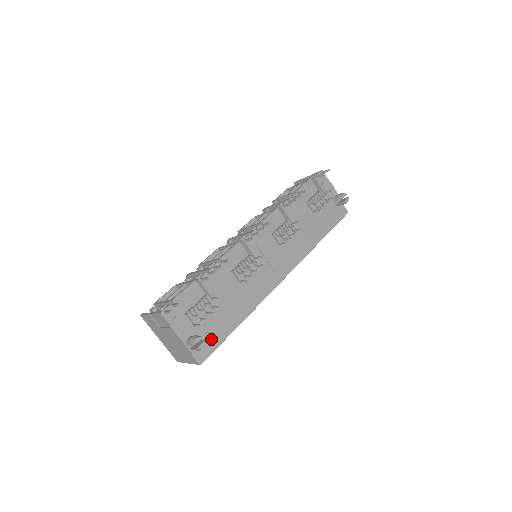
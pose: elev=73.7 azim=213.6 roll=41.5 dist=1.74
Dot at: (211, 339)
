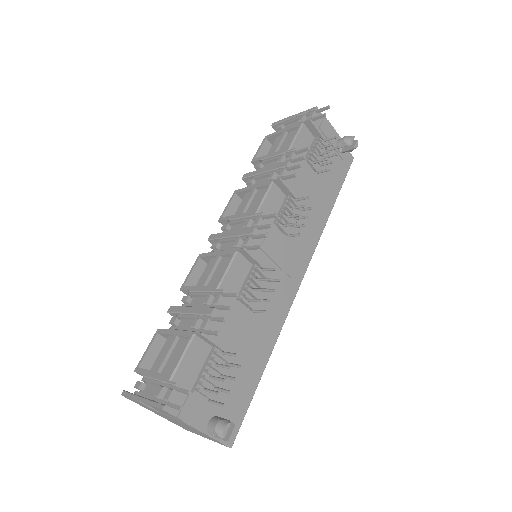
Dot at: (236, 407)
